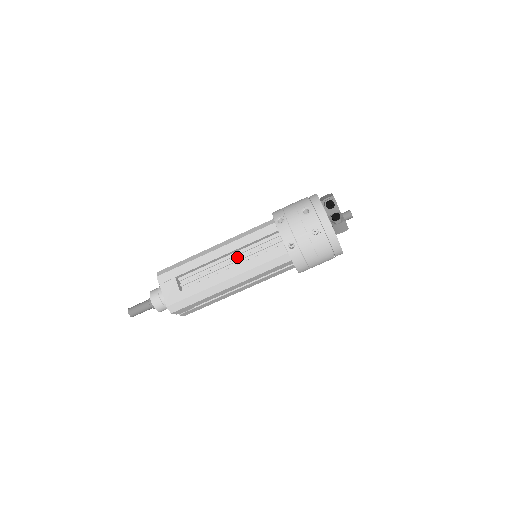
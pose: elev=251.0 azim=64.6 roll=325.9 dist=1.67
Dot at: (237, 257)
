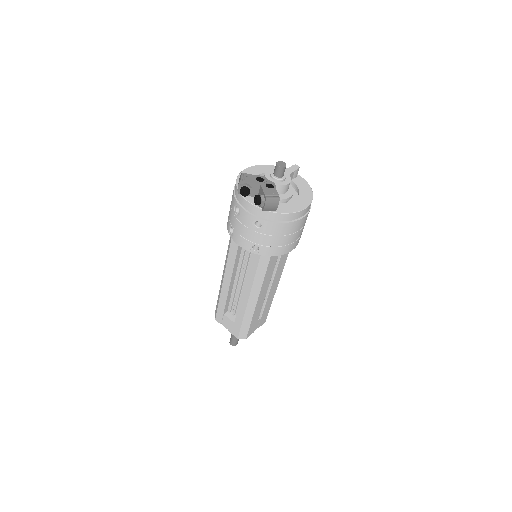
Dot at: (242, 272)
